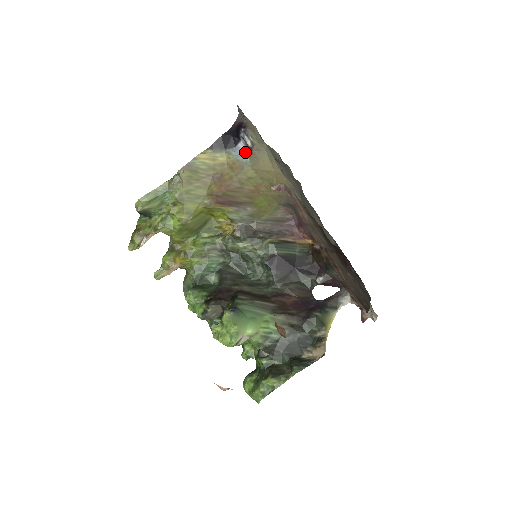
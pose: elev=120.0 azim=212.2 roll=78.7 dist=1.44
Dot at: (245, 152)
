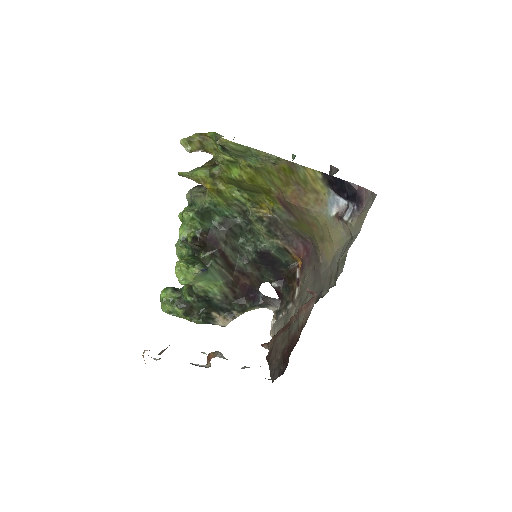
Dot at: (337, 209)
